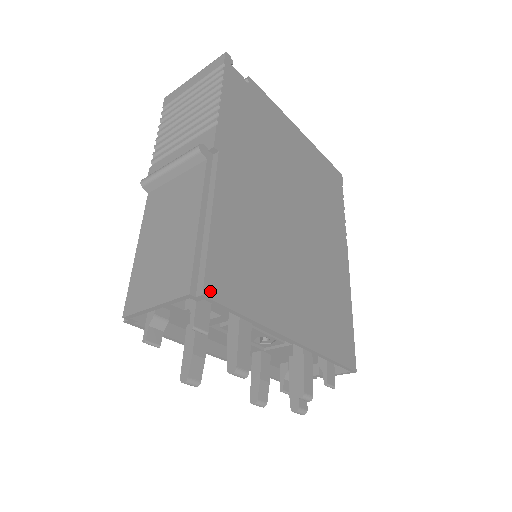
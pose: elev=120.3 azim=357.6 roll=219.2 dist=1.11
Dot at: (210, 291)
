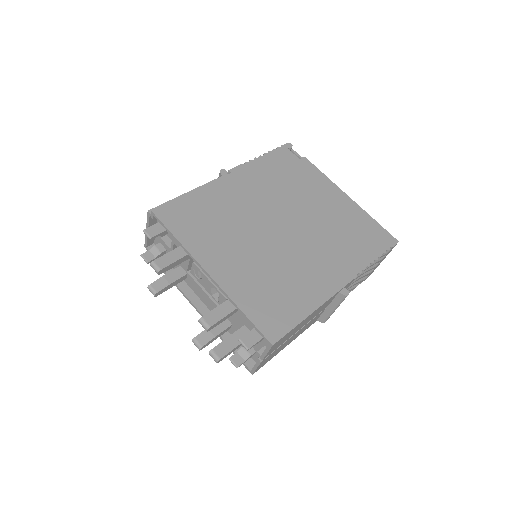
Dot at: (158, 212)
